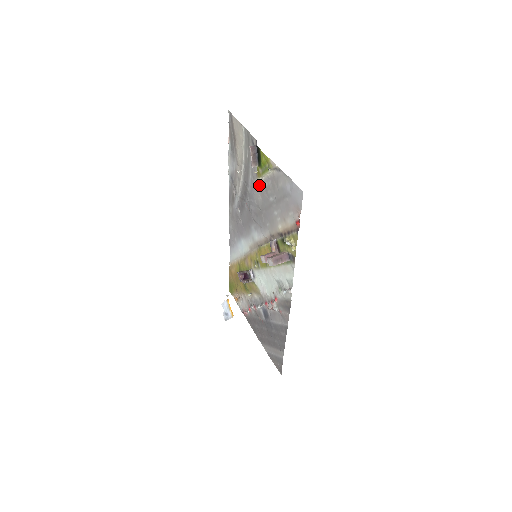
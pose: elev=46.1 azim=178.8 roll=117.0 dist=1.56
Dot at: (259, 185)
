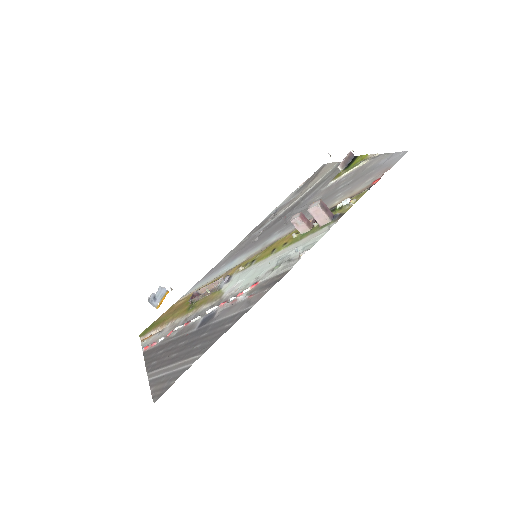
Dot at: (328, 187)
